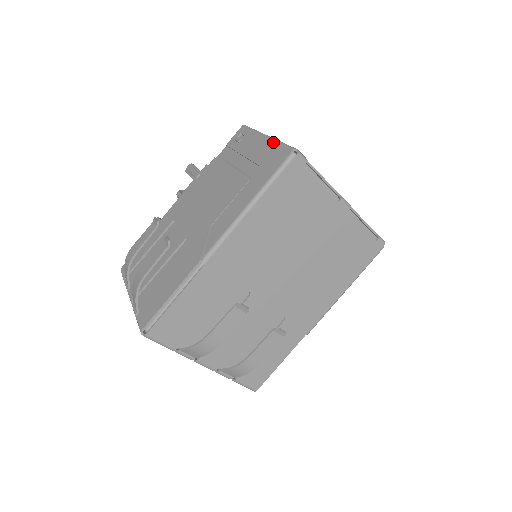
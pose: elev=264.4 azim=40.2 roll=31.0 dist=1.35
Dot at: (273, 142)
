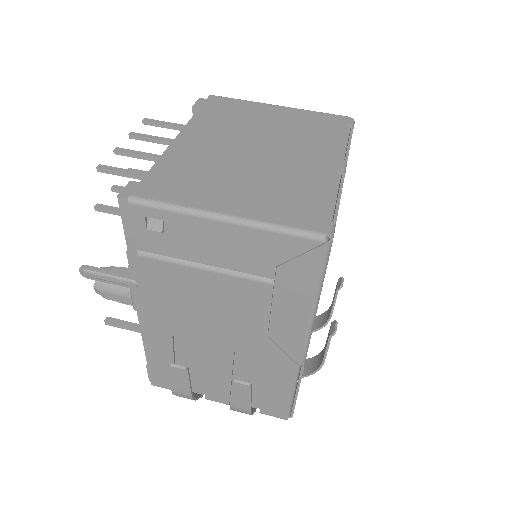
Dot at: (261, 232)
